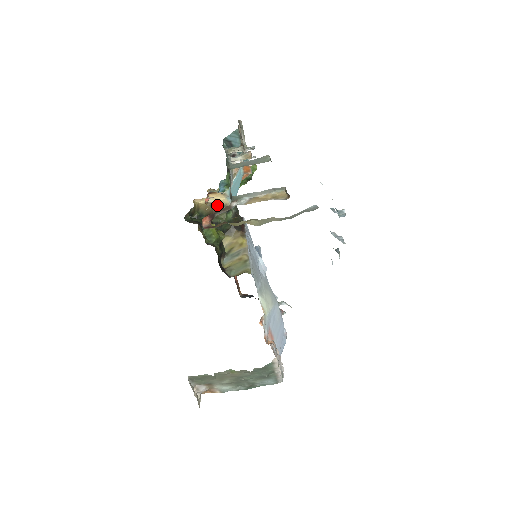
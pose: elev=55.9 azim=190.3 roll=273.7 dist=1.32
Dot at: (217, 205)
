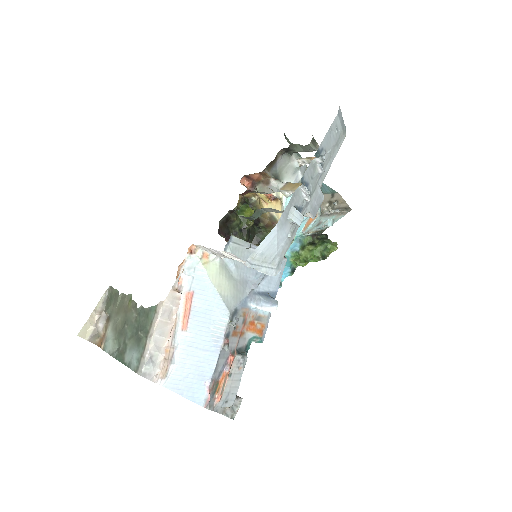
Dot at: (274, 220)
